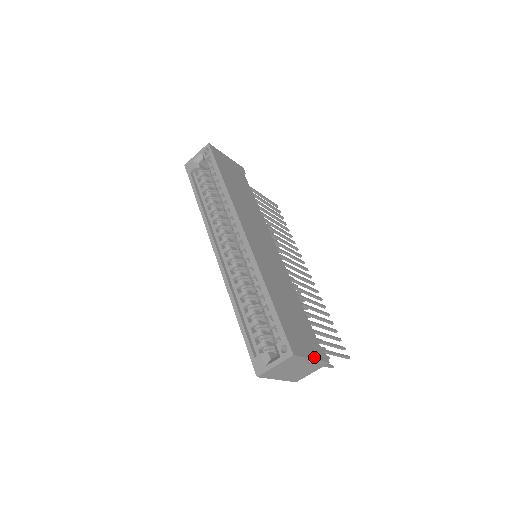
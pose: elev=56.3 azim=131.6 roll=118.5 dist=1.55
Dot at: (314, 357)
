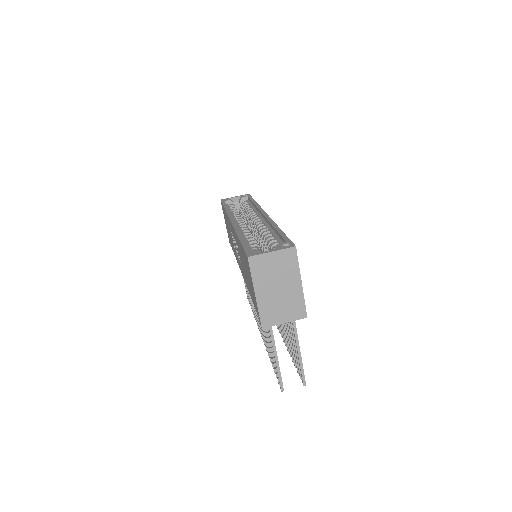
Dot at: occluded
